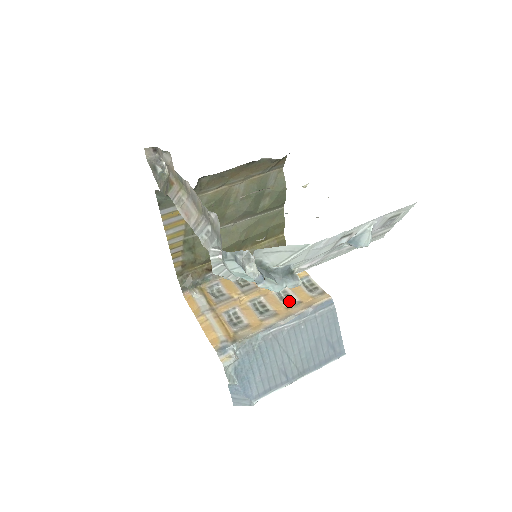
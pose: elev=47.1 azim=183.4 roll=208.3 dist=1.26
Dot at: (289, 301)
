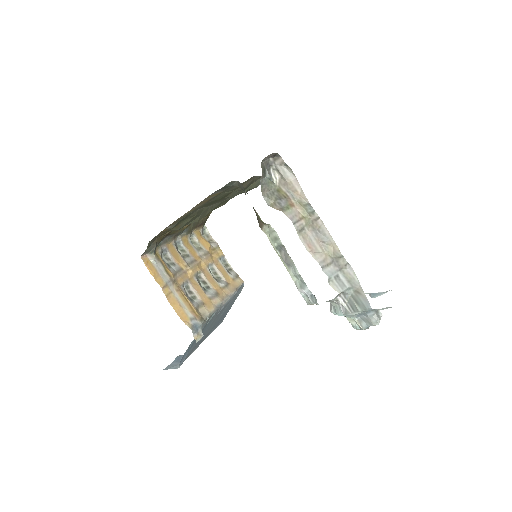
Dot at: (219, 280)
